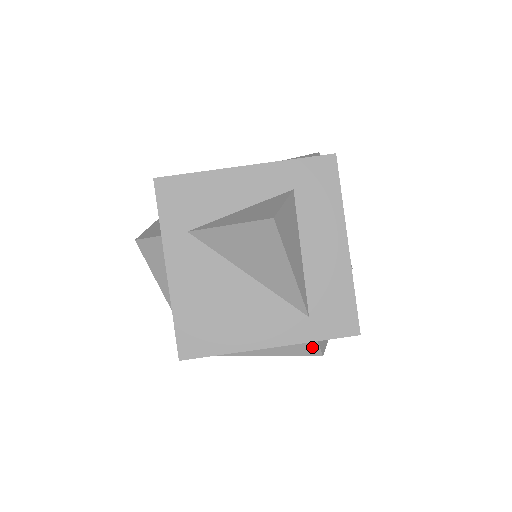
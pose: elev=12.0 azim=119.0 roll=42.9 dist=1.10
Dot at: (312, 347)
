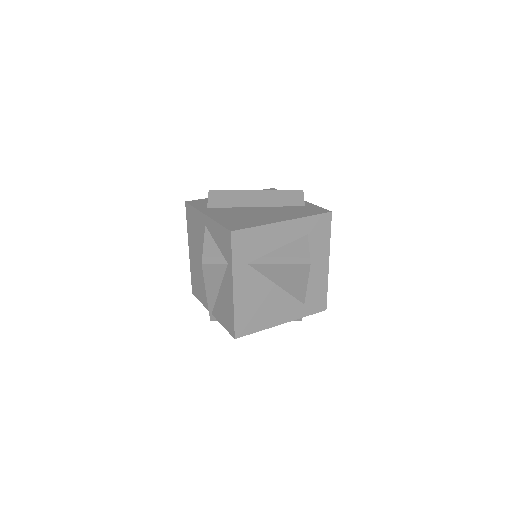
Dot at: occluded
